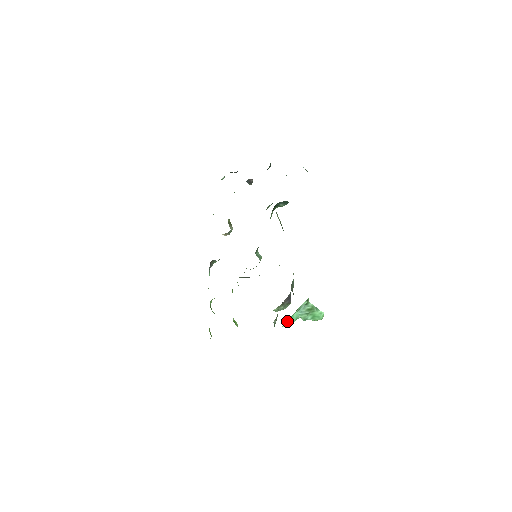
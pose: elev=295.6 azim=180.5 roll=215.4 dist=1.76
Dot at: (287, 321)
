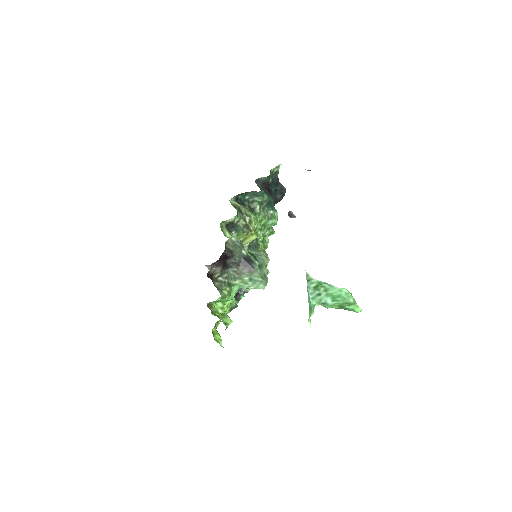
Dot at: occluded
